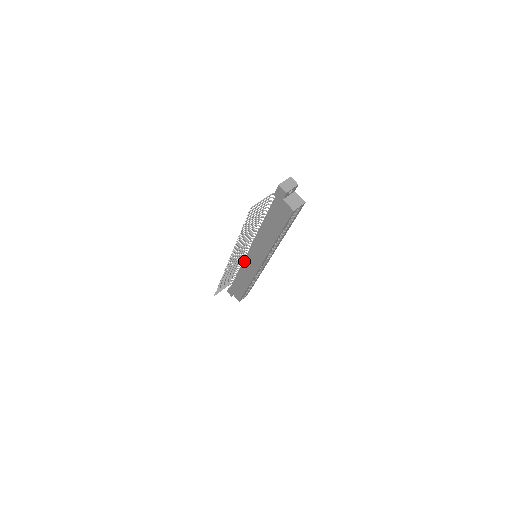
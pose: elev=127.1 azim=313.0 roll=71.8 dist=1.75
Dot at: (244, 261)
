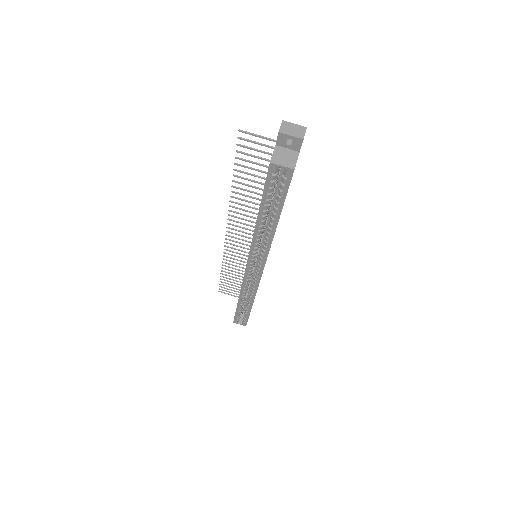
Dot at: occluded
